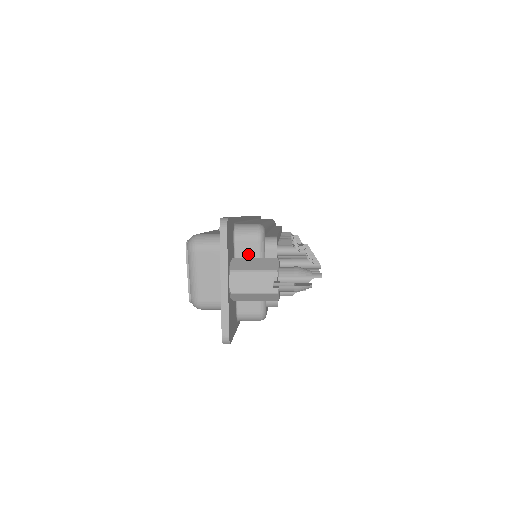
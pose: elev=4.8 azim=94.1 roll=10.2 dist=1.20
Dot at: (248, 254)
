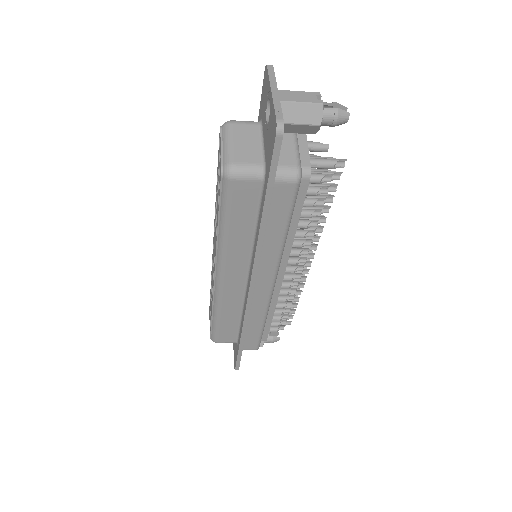
Dot at: occluded
